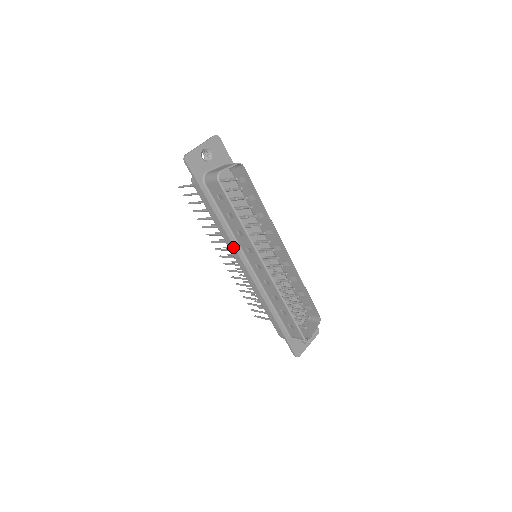
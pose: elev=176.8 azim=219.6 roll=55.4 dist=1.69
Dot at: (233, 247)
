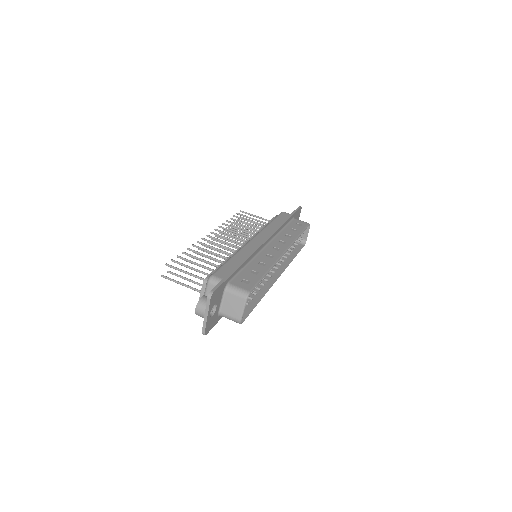
Dot at: occluded
